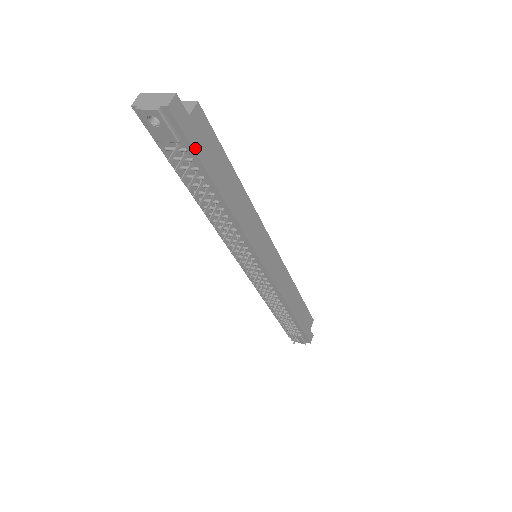
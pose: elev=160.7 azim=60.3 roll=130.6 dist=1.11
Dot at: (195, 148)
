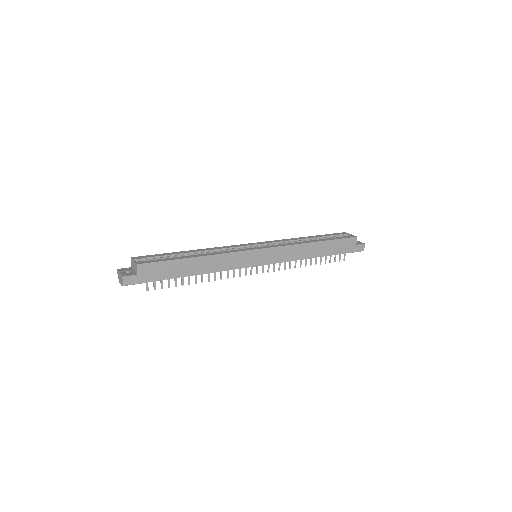
Dot at: (153, 280)
